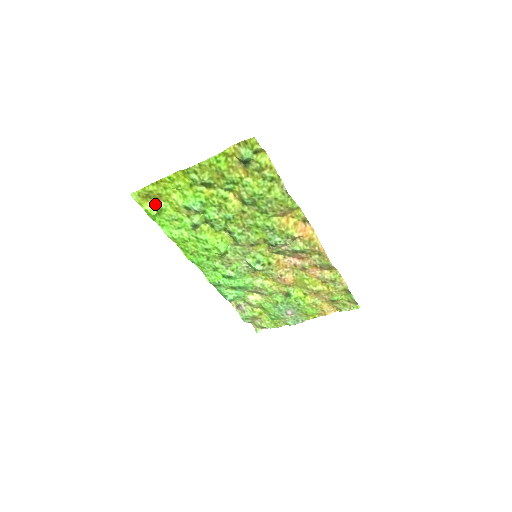
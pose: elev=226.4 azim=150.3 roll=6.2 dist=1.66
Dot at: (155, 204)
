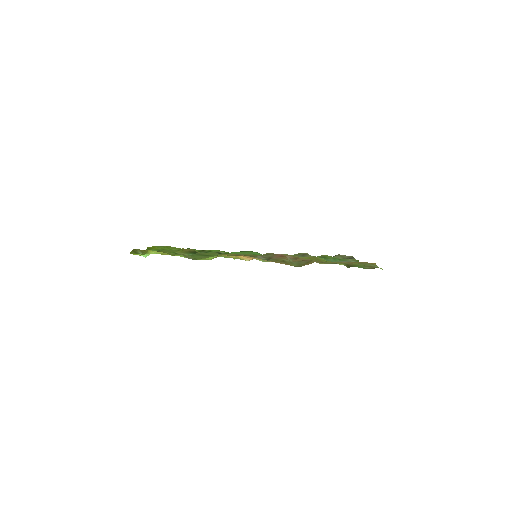
Dot at: occluded
